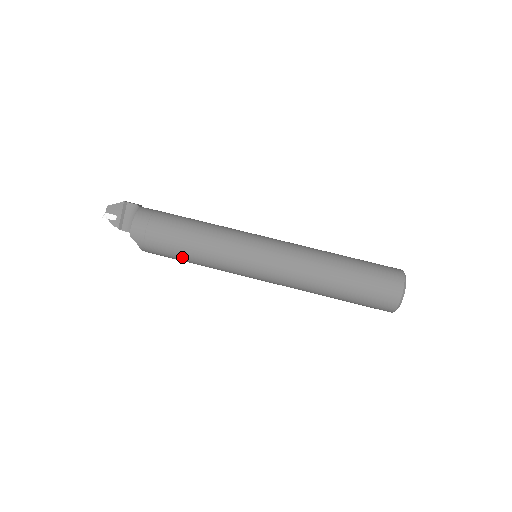
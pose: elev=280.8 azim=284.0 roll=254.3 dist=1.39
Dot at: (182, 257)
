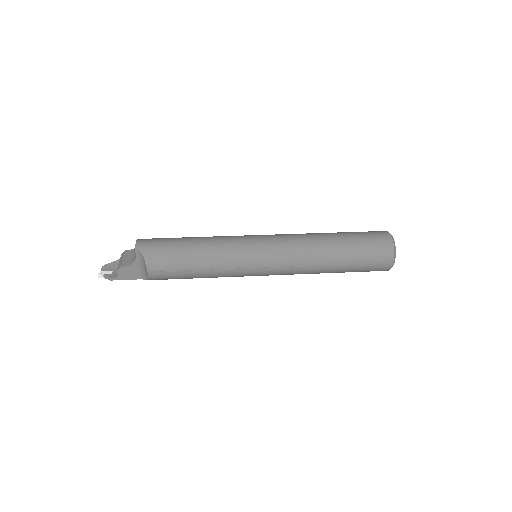
Dot at: (189, 256)
